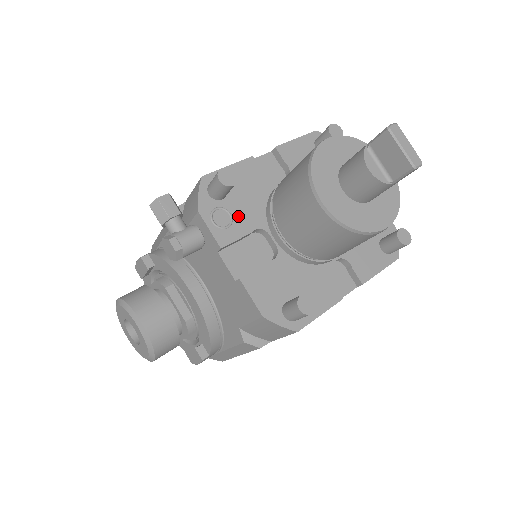
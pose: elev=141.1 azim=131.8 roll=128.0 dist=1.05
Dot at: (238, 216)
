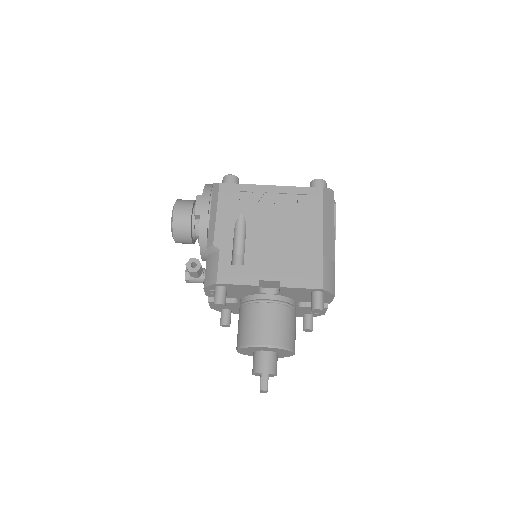
Dot at: occluded
